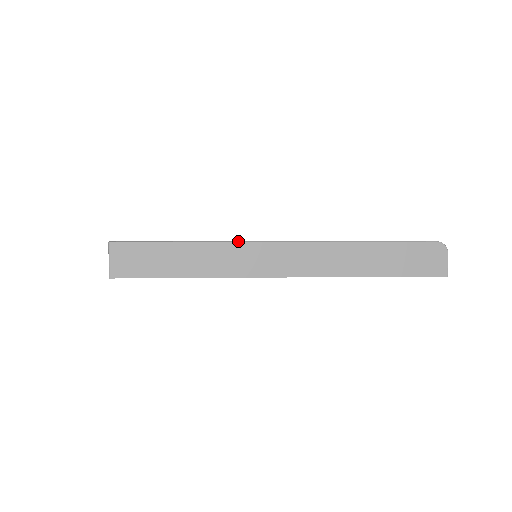
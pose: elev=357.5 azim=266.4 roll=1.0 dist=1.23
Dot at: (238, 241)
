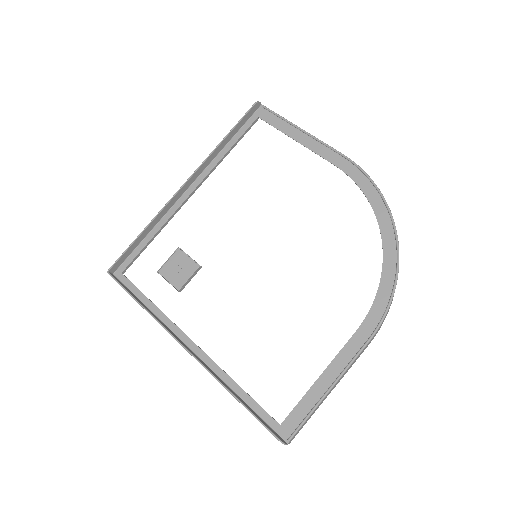
Dot at: occluded
